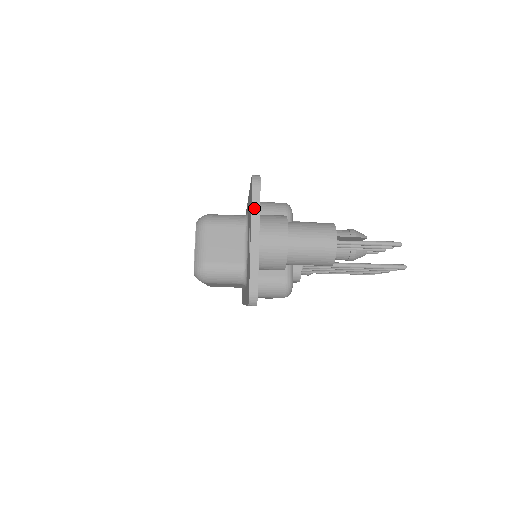
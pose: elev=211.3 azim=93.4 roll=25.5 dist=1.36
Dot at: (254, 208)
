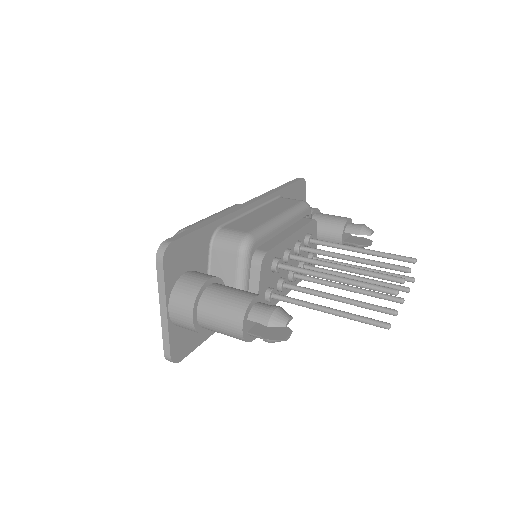
Dot at: (160, 283)
